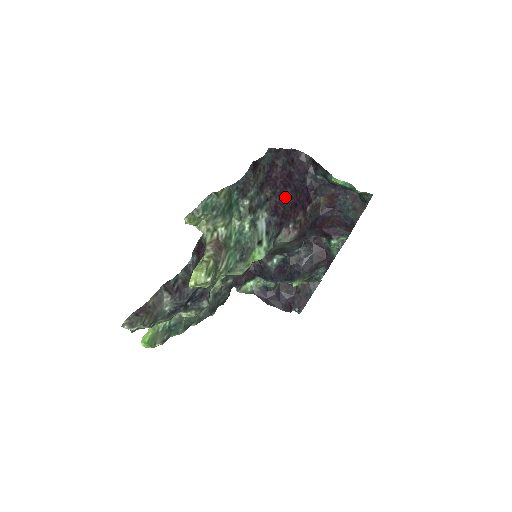
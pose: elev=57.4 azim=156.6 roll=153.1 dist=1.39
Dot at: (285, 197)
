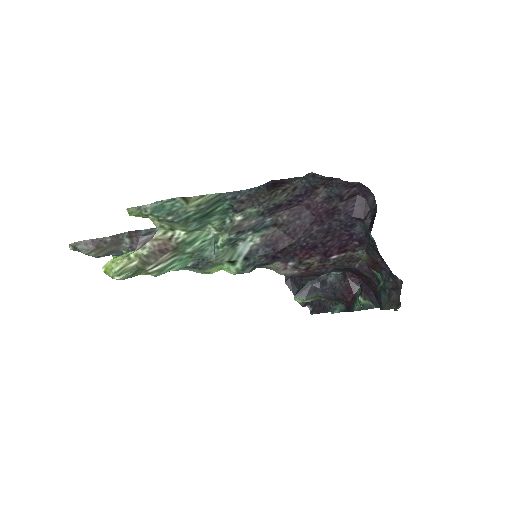
Dot at: (302, 233)
